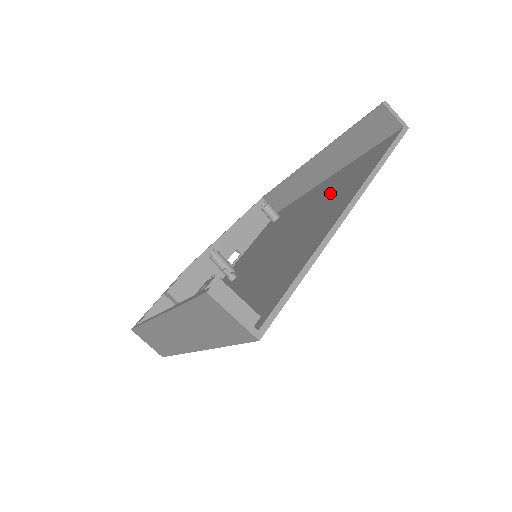
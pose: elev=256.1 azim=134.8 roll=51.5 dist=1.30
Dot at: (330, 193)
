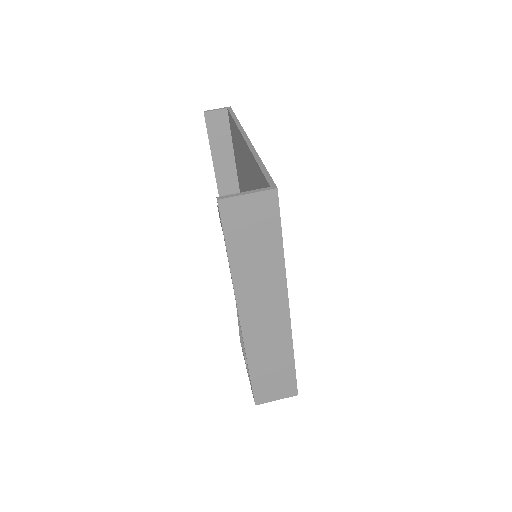
Dot at: (242, 177)
